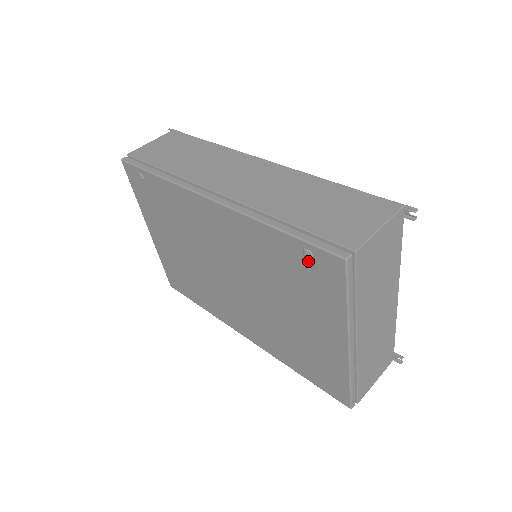
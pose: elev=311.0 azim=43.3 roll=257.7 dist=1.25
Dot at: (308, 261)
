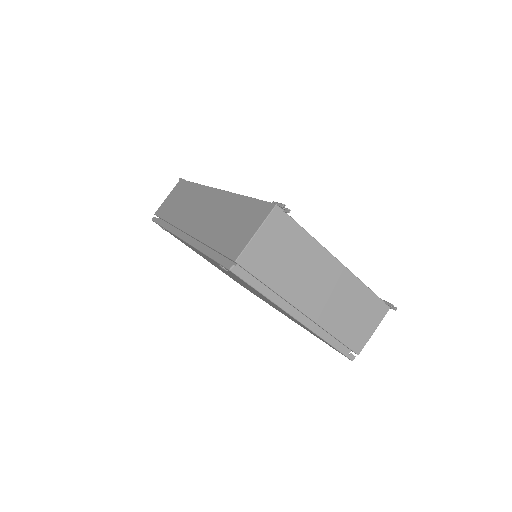
Dot at: occluded
